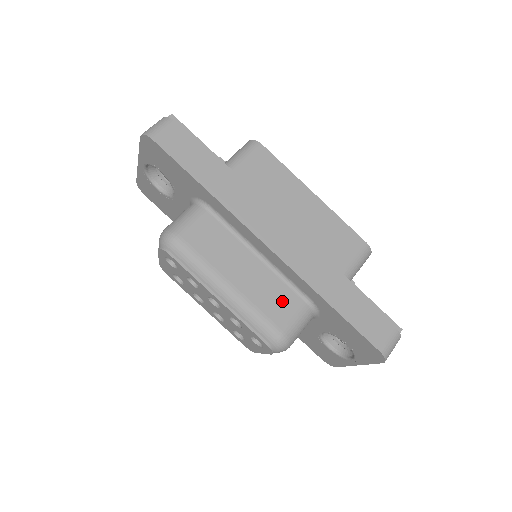
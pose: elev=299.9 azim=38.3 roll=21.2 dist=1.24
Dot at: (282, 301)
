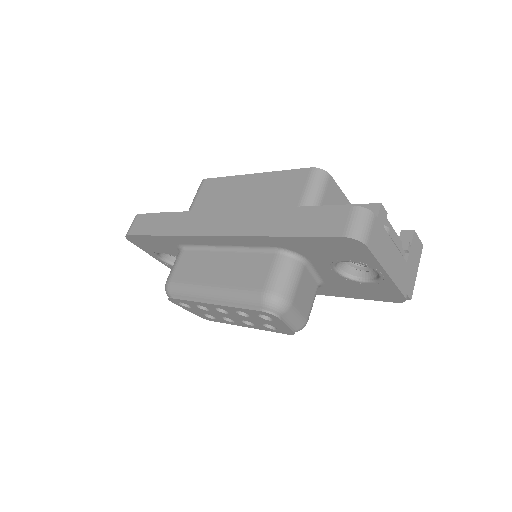
Dot at: (255, 267)
